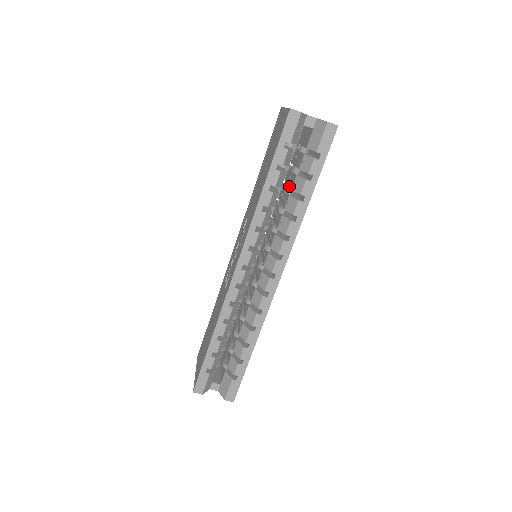
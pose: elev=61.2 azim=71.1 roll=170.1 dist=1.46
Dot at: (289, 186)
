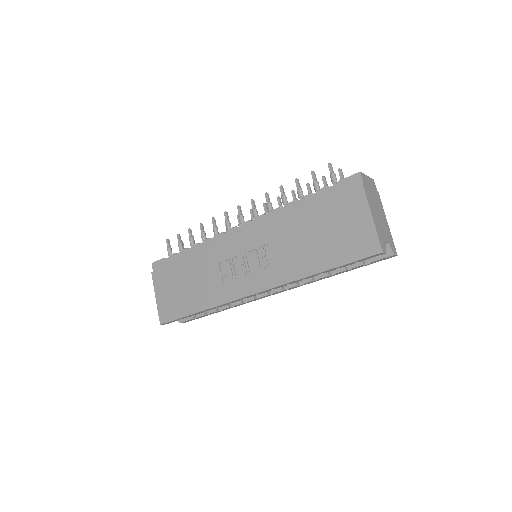
Dot at: occluded
